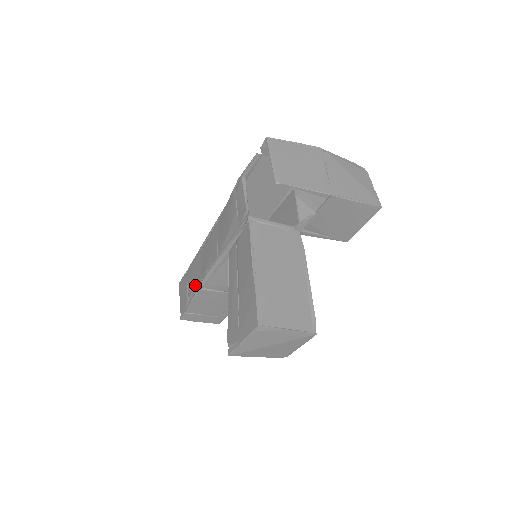
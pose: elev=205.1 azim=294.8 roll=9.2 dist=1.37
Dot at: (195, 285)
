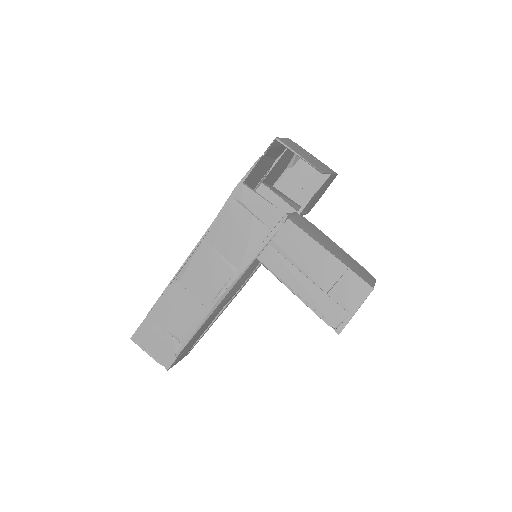
Dot at: (192, 319)
